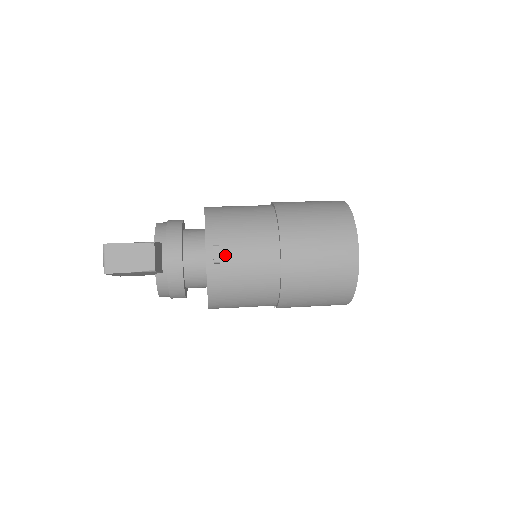
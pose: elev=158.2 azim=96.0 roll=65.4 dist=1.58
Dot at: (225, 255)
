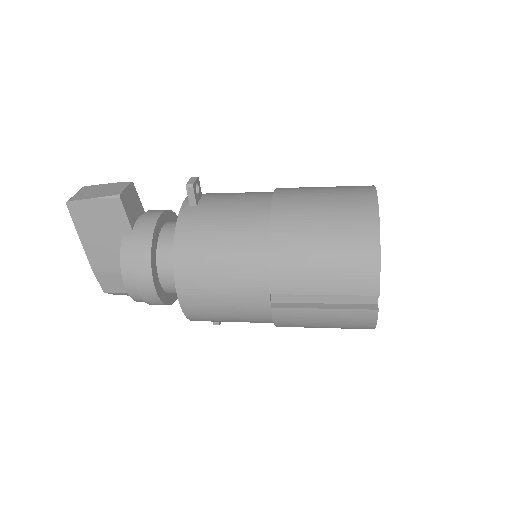
Dot at: (206, 201)
